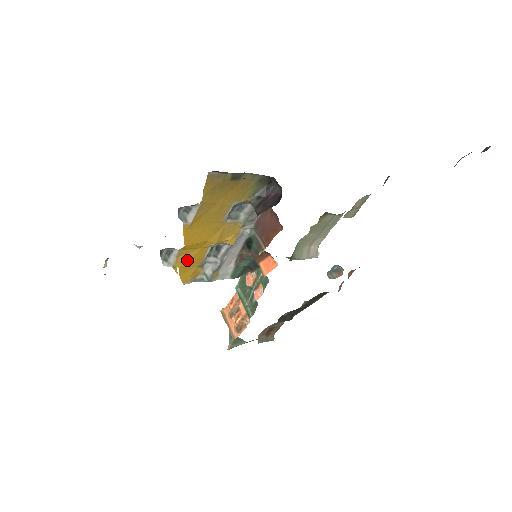
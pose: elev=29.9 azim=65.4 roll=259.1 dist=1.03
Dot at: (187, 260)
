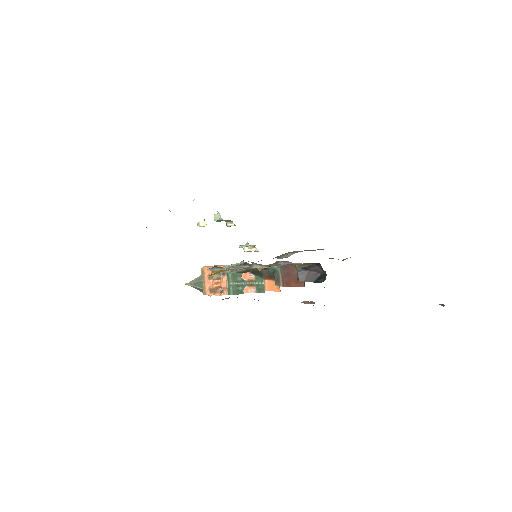
Dot at: occluded
